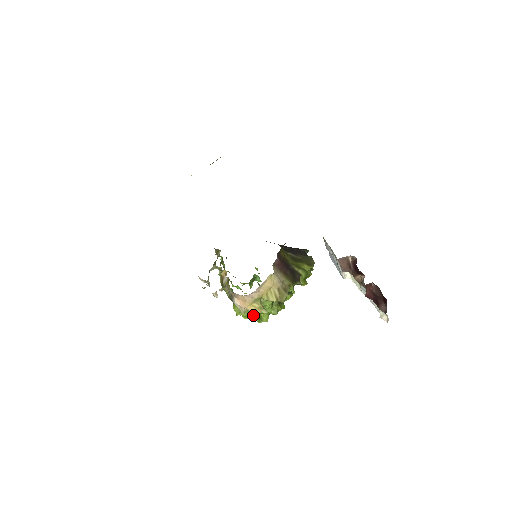
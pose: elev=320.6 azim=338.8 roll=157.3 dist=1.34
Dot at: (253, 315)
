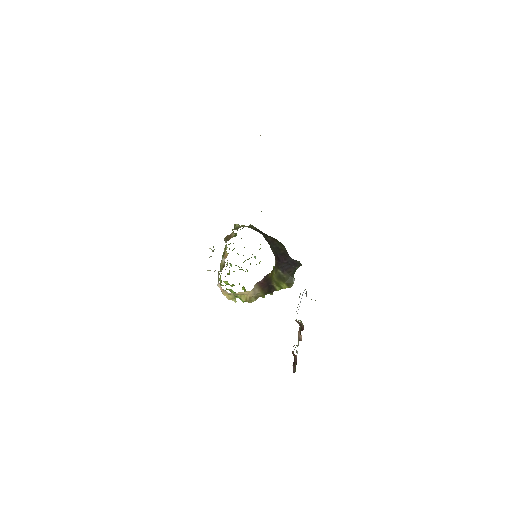
Dot at: (230, 290)
